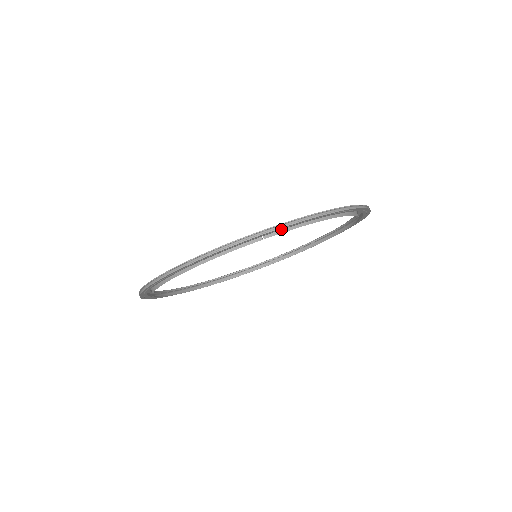
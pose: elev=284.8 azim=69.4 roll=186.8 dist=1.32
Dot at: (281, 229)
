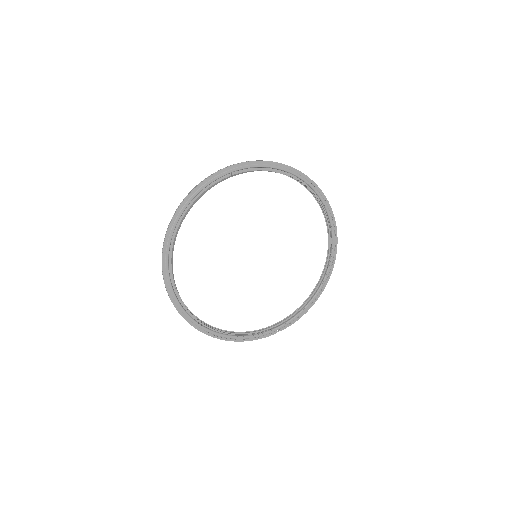
Dot at: (243, 168)
